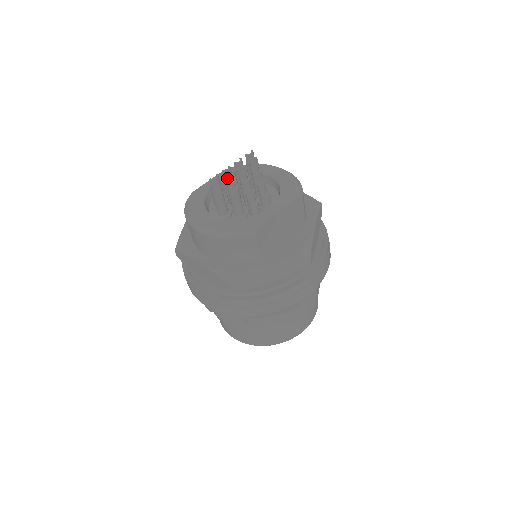
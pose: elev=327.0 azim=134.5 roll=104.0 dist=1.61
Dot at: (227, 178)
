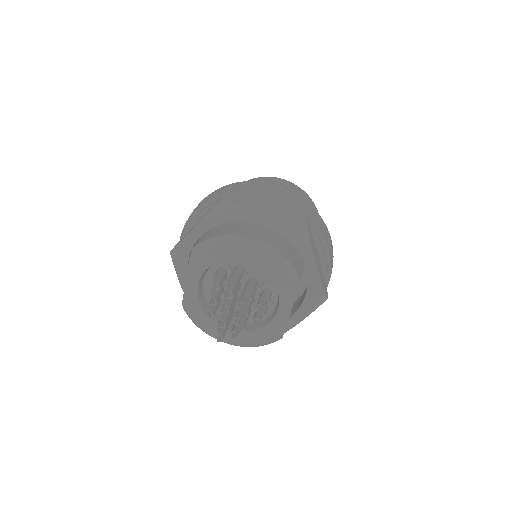
Dot at: occluded
